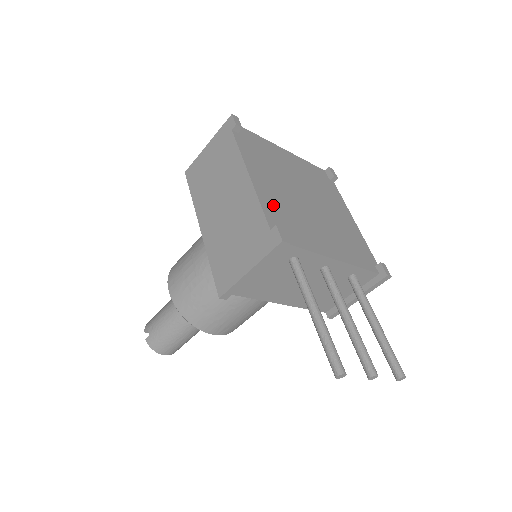
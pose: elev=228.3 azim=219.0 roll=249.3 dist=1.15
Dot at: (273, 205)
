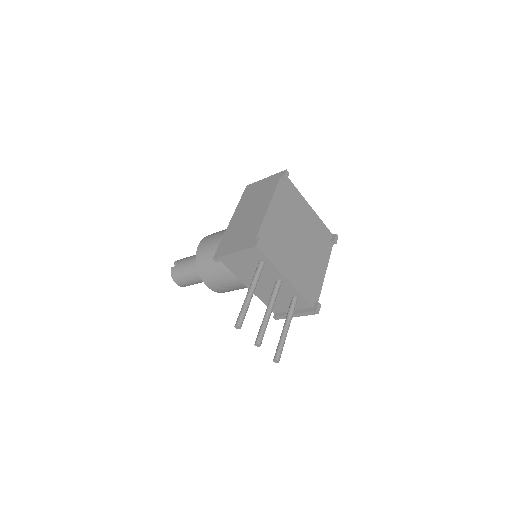
Dot at: (270, 229)
